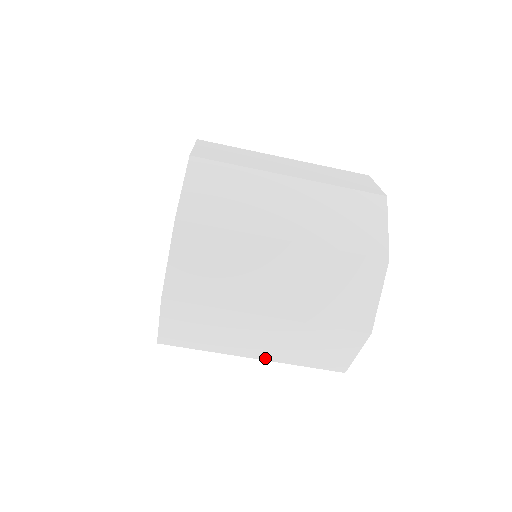
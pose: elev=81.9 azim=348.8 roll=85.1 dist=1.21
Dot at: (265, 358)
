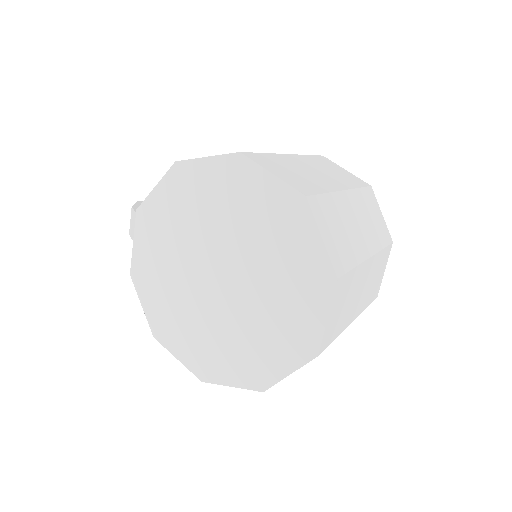
Dot at: occluded
